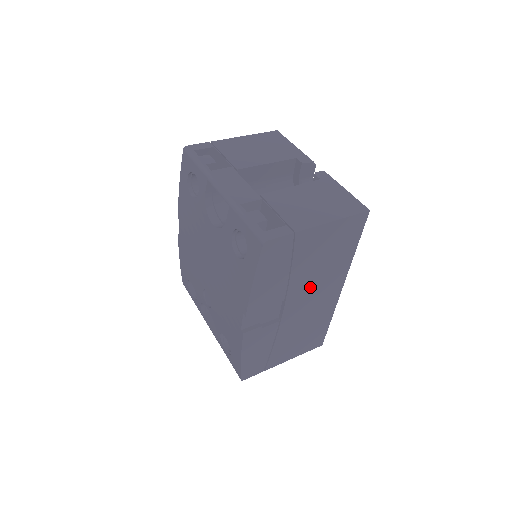
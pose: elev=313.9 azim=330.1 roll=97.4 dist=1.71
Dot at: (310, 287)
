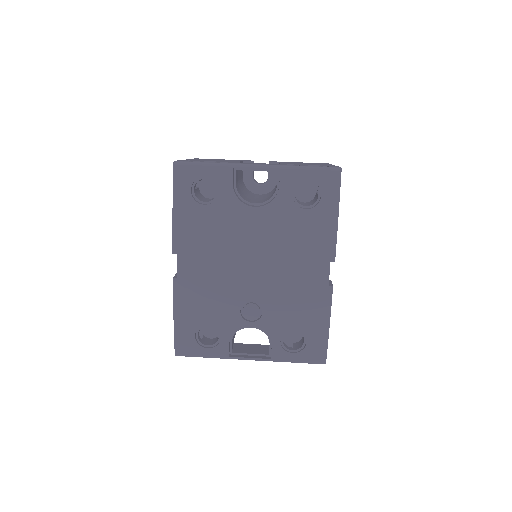
Dot at: occluded
